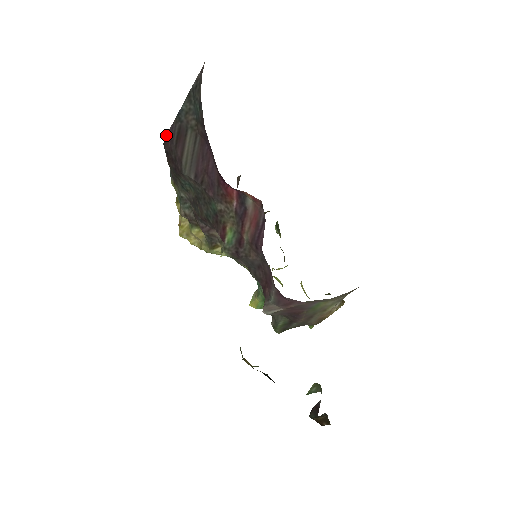
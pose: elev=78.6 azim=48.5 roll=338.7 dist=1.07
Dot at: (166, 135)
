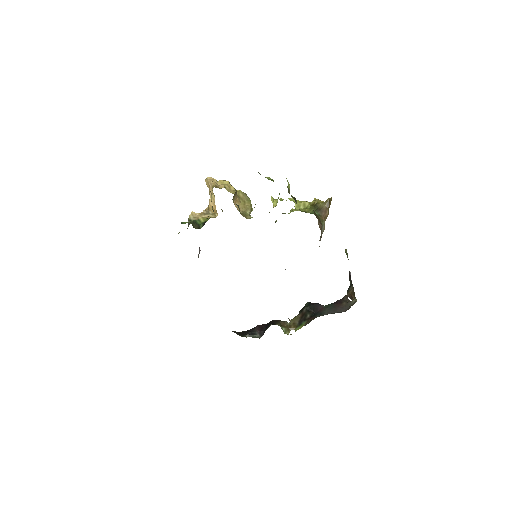
Dot at: occluded
